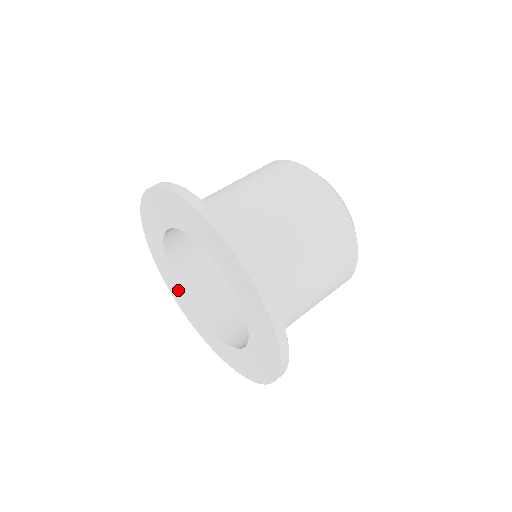
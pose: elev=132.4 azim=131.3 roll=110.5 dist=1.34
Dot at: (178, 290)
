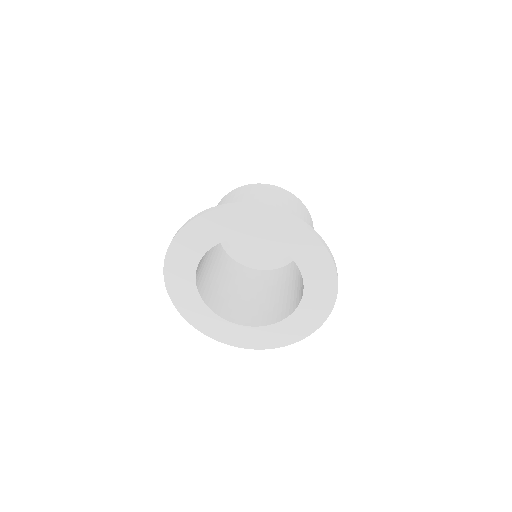
Dot at: (190, 271)
